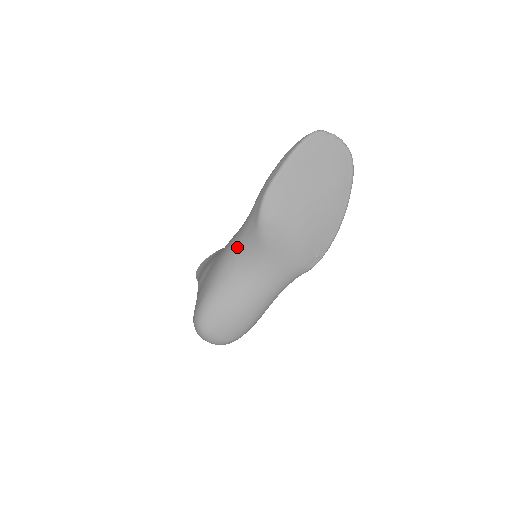
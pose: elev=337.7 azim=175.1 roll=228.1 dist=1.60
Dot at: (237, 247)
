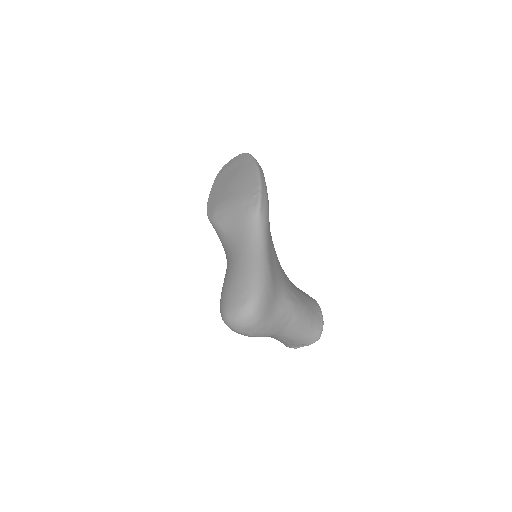
Dot at: occluded
